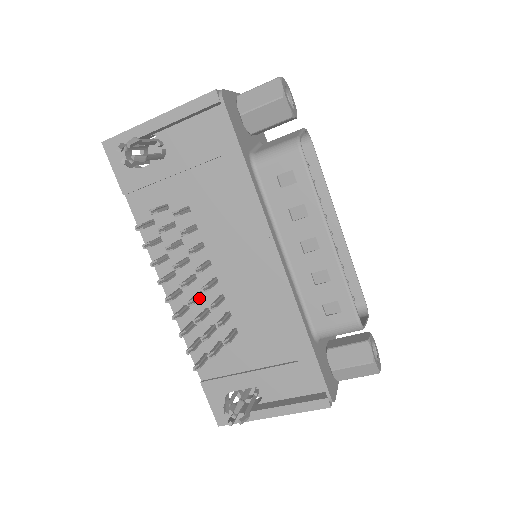
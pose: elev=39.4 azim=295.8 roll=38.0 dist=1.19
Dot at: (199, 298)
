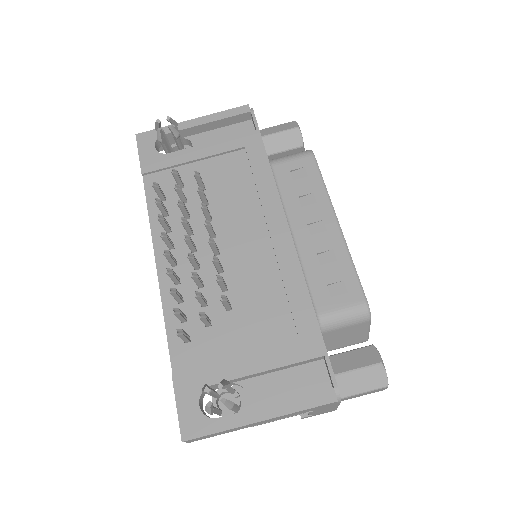
Dot at: (197, 263)
